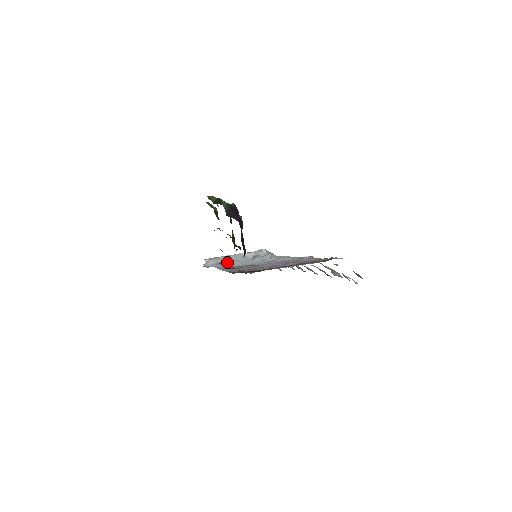
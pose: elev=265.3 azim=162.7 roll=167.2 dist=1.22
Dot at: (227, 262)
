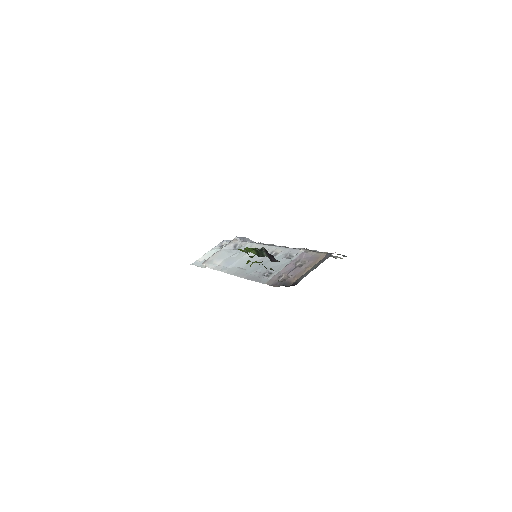
Dot at: (229, 264)
